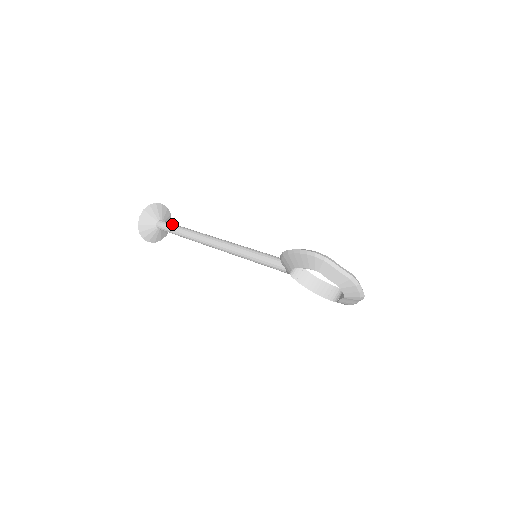
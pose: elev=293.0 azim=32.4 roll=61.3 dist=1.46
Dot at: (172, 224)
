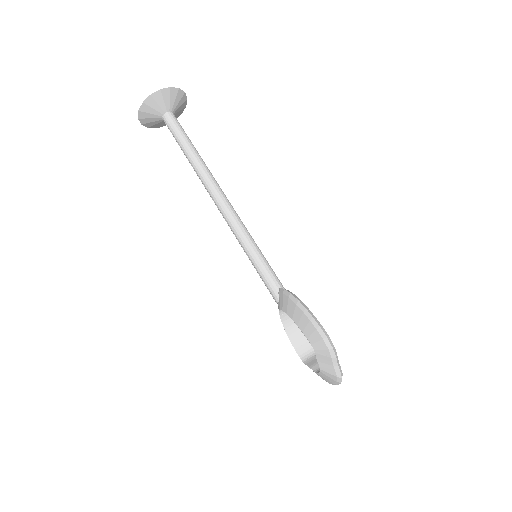
Dot at: (183, 131)
